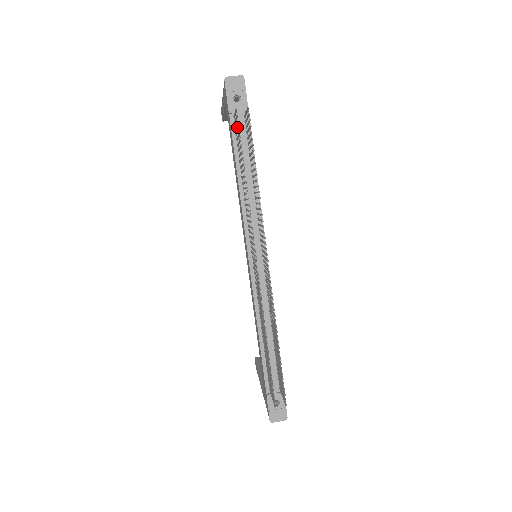
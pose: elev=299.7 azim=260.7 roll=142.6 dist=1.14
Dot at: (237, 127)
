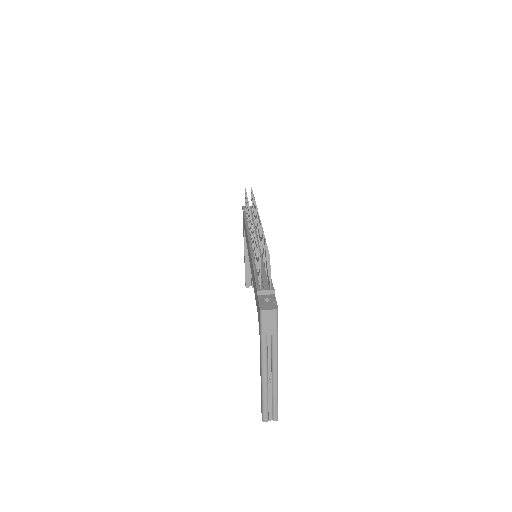
Dot at: occluded
